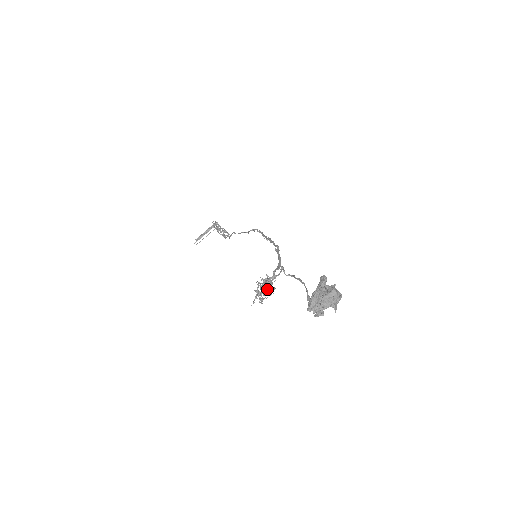
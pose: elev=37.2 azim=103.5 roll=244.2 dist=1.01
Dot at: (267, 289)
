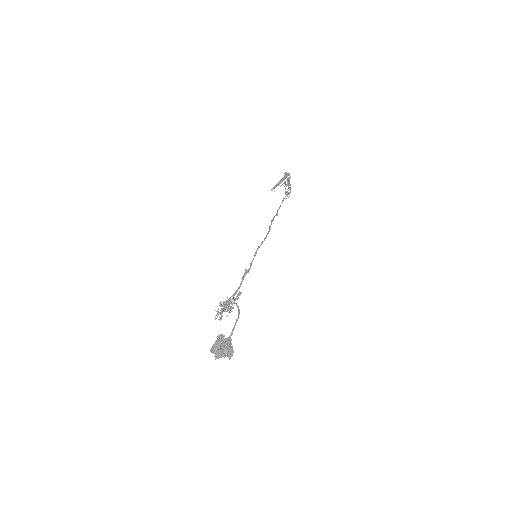
Dot at: (229, 307)
